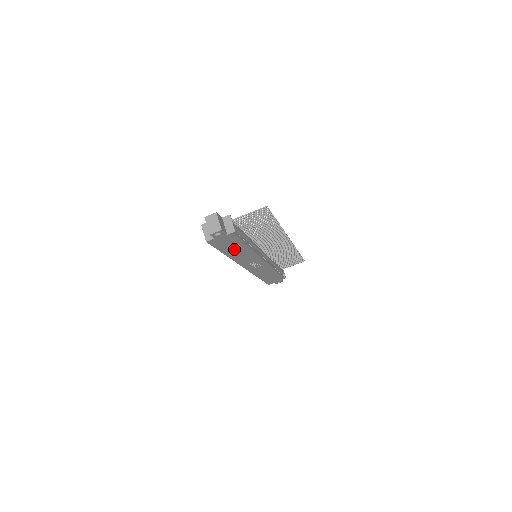
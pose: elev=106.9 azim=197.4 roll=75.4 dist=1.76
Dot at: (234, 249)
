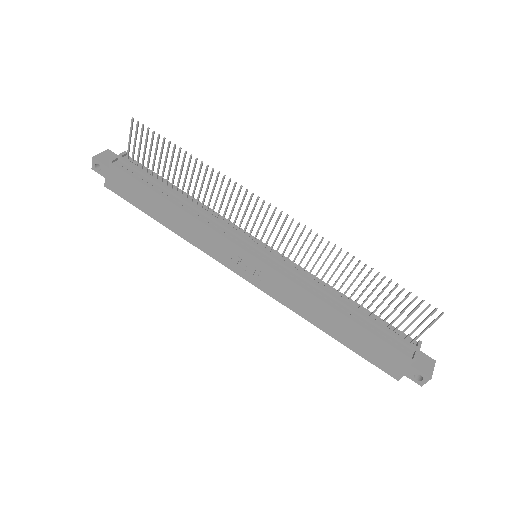
Dot at: (158, 208)
